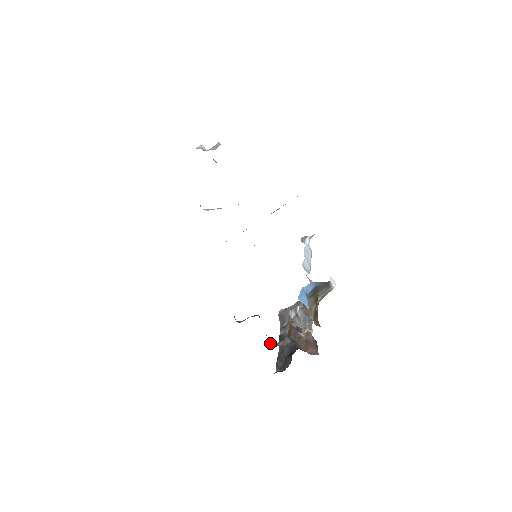
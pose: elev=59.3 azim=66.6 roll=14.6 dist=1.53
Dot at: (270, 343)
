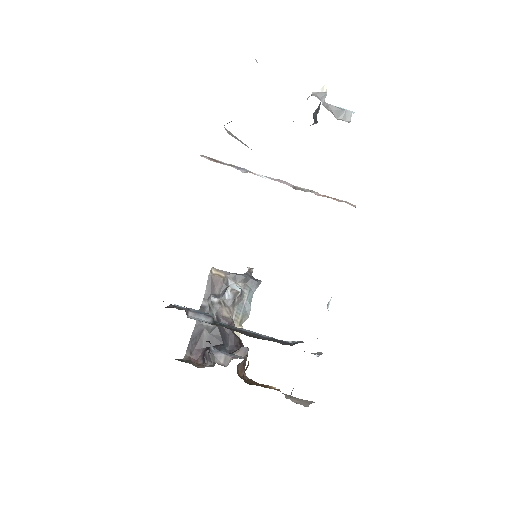
Dot at: (211, 355)
